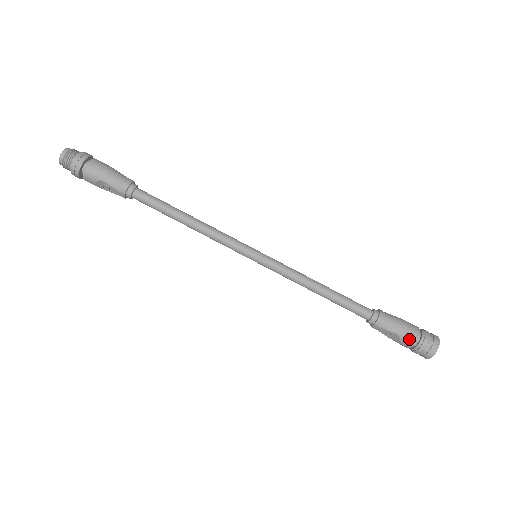
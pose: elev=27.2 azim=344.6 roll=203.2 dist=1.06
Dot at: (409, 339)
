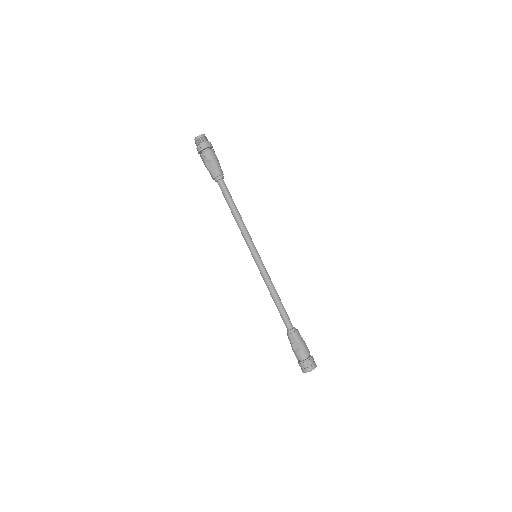
Dot at: (305, 352)
